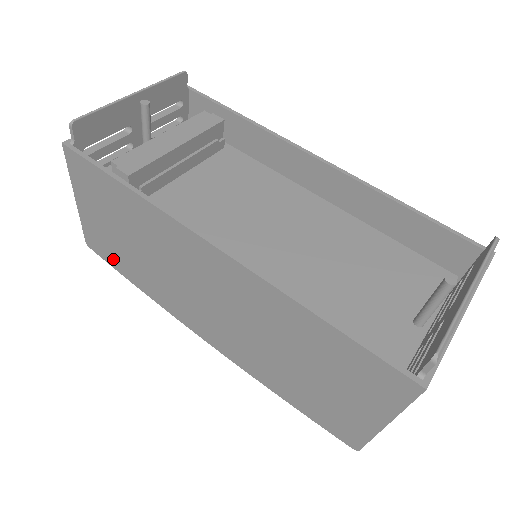
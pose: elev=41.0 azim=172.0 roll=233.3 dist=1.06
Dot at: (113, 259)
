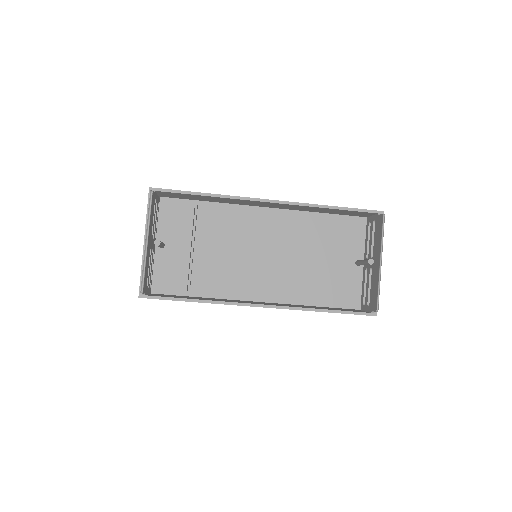
Dot at: occluded
